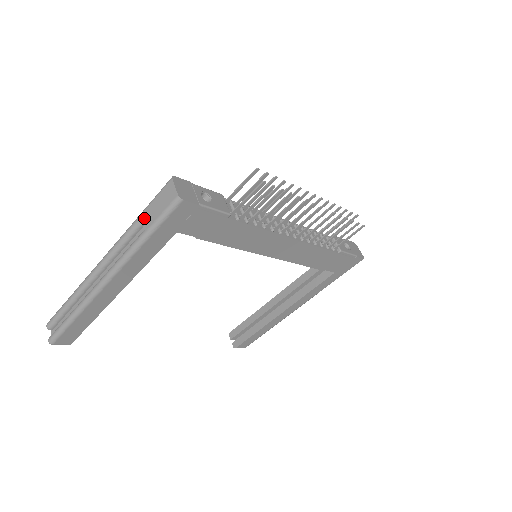
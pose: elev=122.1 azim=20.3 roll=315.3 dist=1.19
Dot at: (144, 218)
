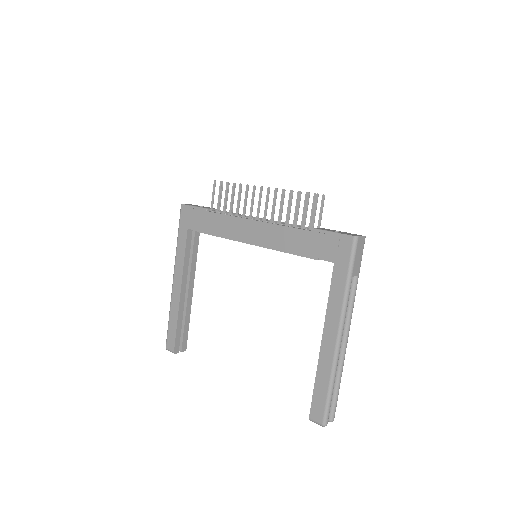
Dot at: occluded
